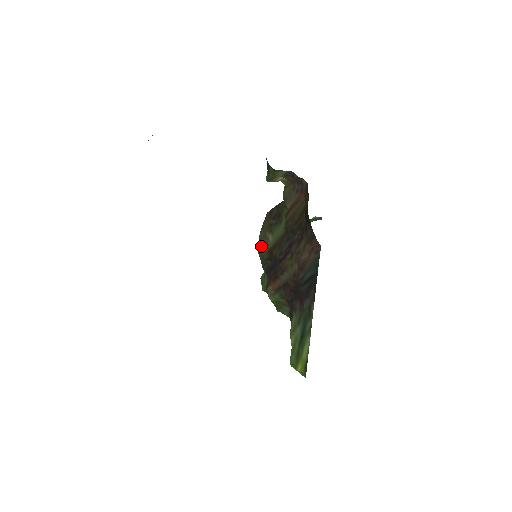
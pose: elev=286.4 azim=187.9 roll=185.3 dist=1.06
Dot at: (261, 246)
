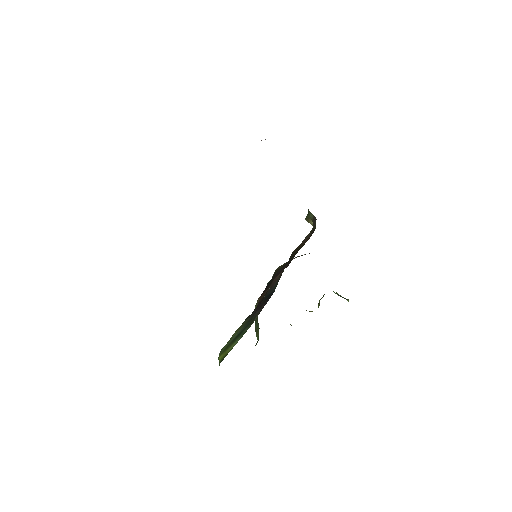
Dot at: (278, 267)
